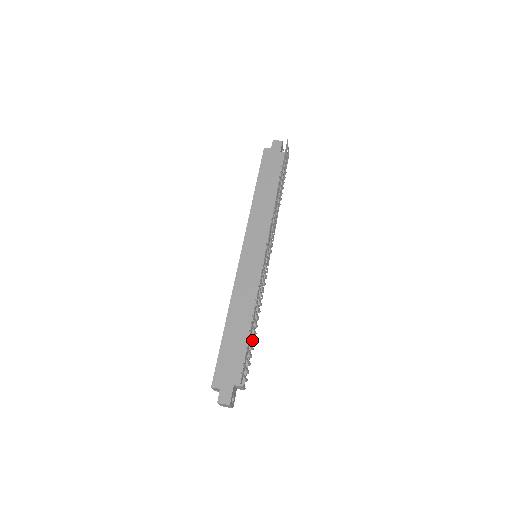
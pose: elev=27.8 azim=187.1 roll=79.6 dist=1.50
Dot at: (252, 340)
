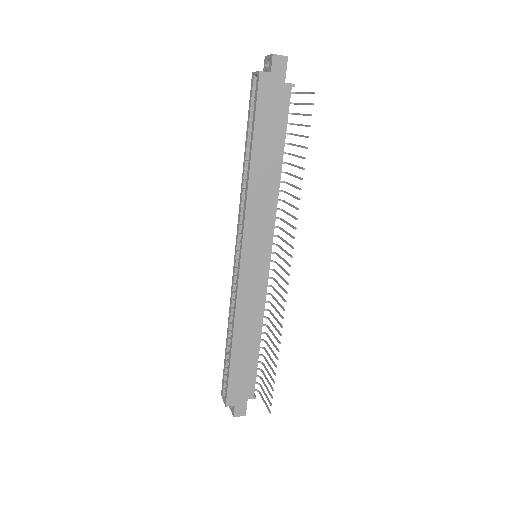
Dot at: occluded
